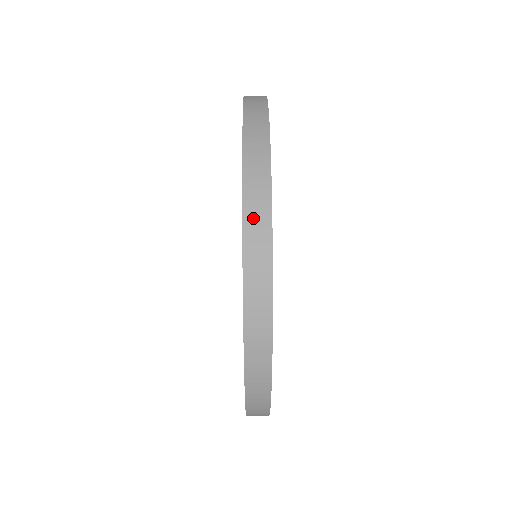
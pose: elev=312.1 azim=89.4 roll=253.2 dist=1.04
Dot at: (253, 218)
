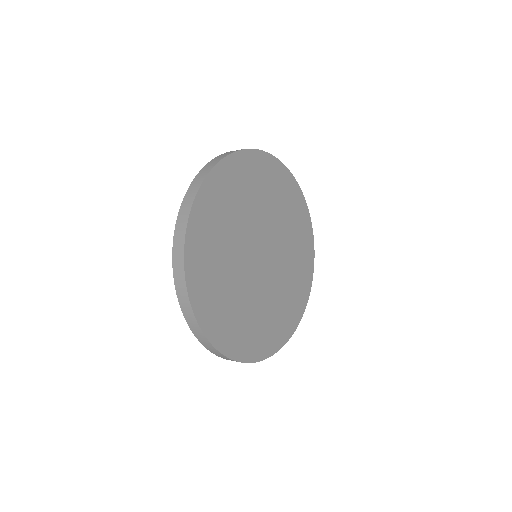
Dot at: occluded
